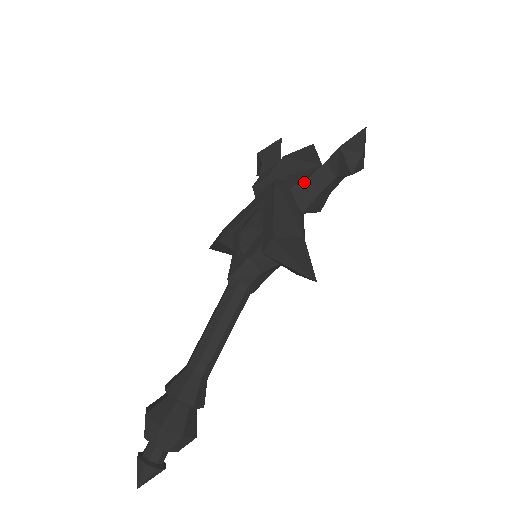
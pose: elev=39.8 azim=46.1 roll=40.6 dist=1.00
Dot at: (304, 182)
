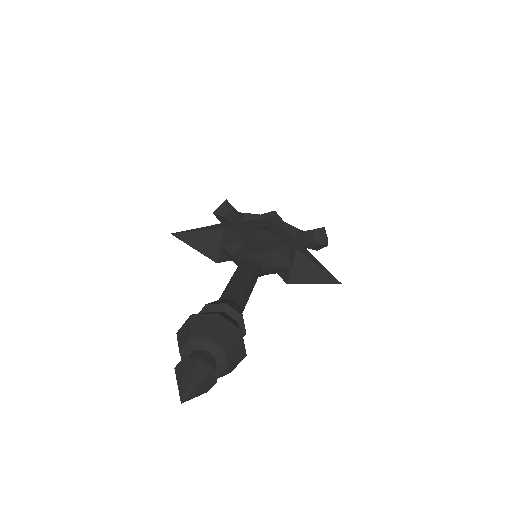
Dot at: (301, 231)
